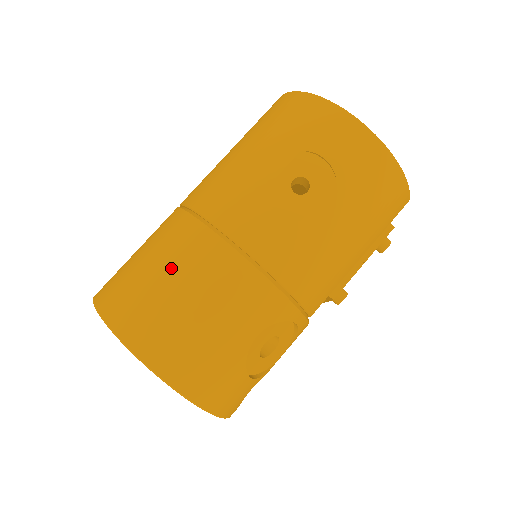
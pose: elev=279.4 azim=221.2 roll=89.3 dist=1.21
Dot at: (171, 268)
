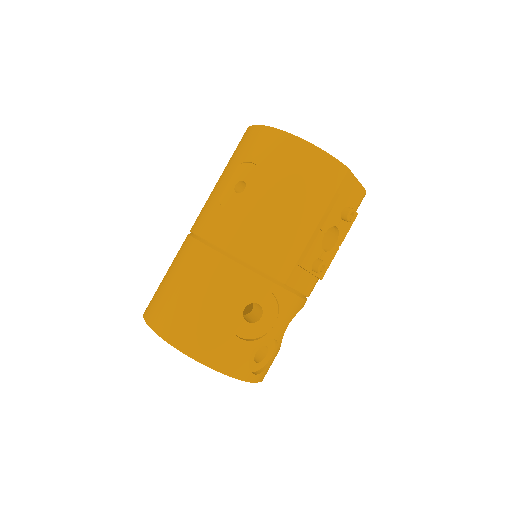
Dot at: (173, 270)
